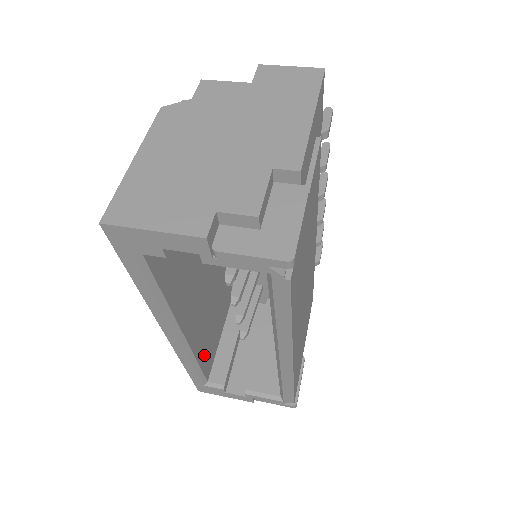
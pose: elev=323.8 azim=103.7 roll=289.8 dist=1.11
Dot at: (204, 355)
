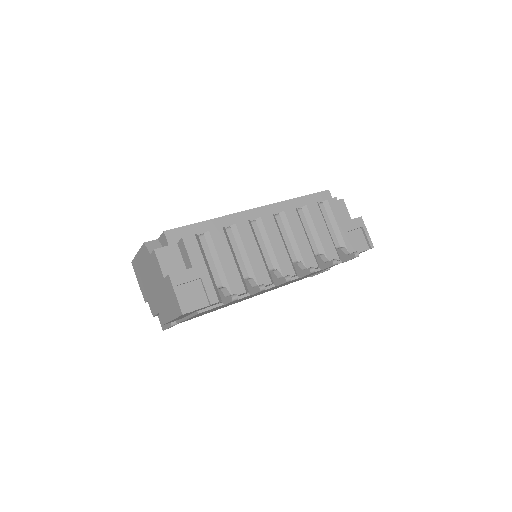
Dot at: occluded
